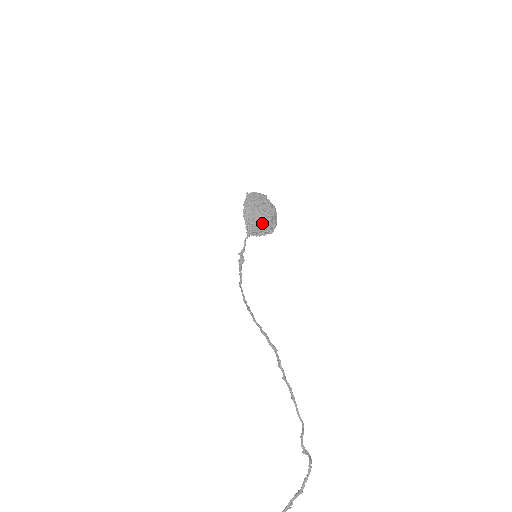
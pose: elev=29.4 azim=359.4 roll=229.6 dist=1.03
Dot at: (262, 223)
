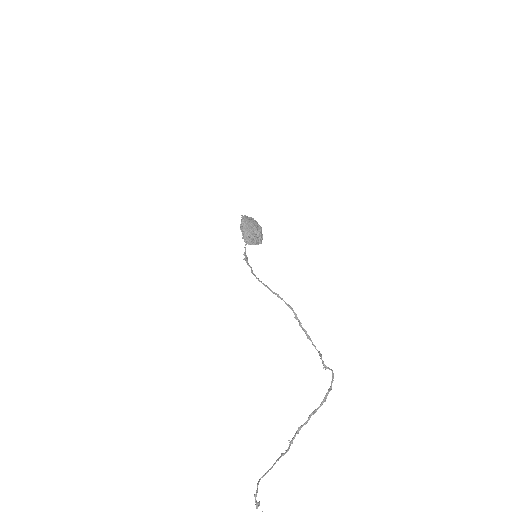
Dot at: (256, 235)
